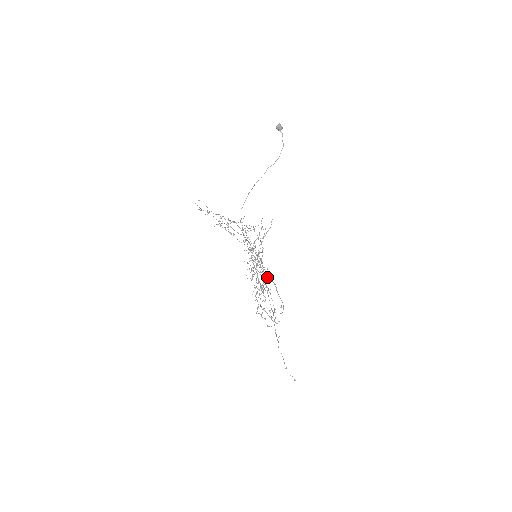
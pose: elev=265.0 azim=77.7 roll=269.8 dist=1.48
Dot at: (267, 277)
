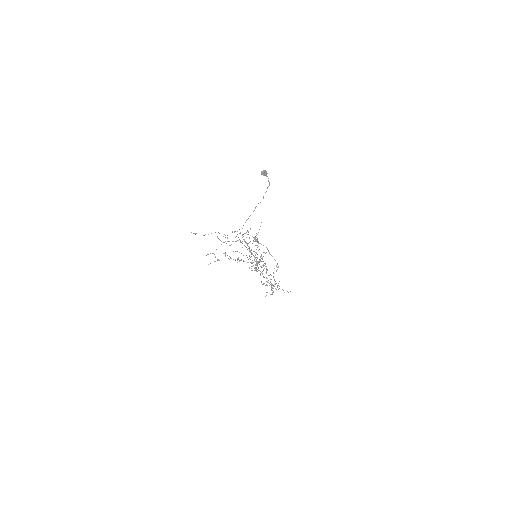
Dot at: occluded
